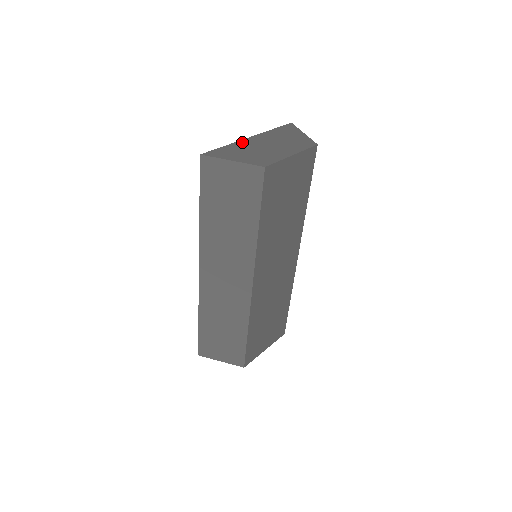
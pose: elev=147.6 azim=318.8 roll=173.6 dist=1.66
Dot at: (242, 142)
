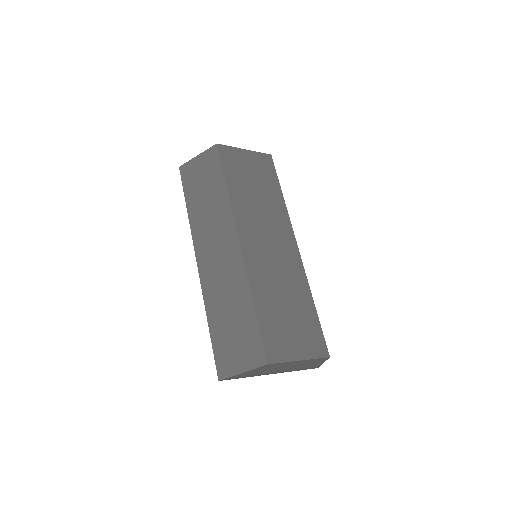
Dot at: occluded
